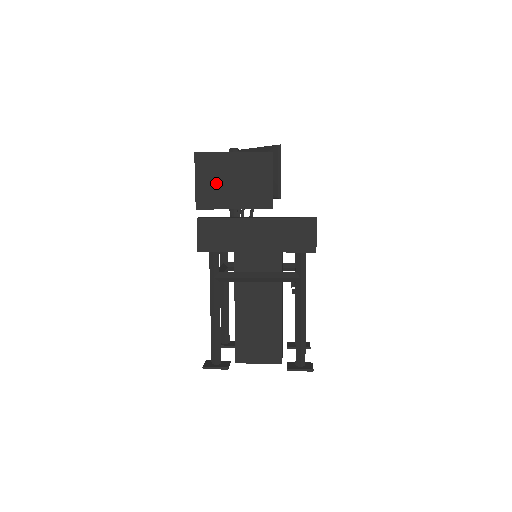
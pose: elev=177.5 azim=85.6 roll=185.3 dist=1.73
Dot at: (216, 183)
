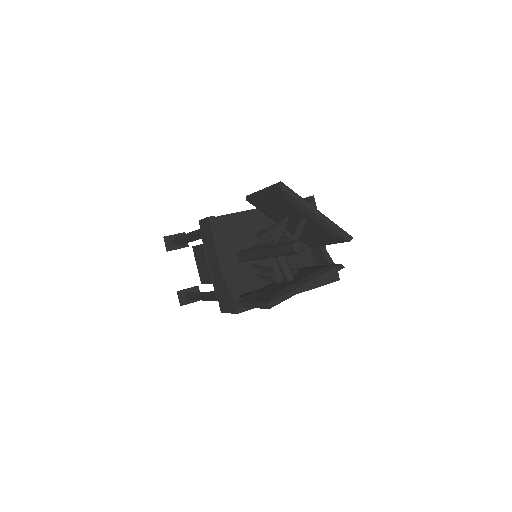
Dot at: occluded
